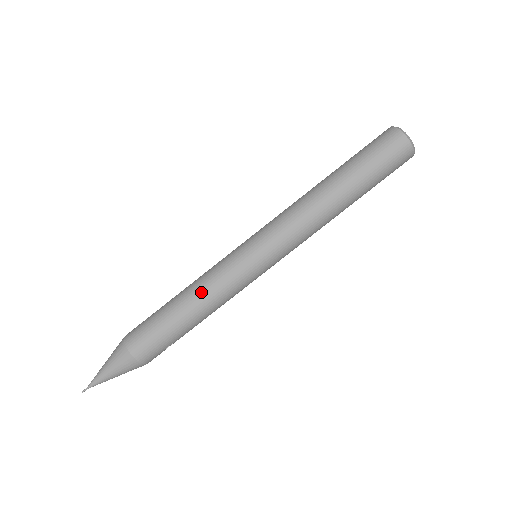
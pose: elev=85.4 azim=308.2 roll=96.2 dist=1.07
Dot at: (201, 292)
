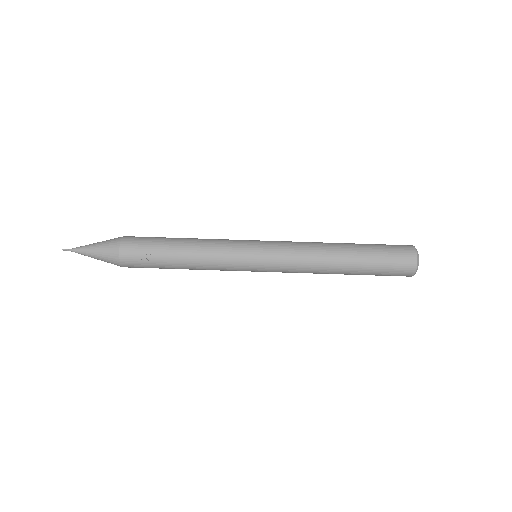
Dot at: (203, 239)
